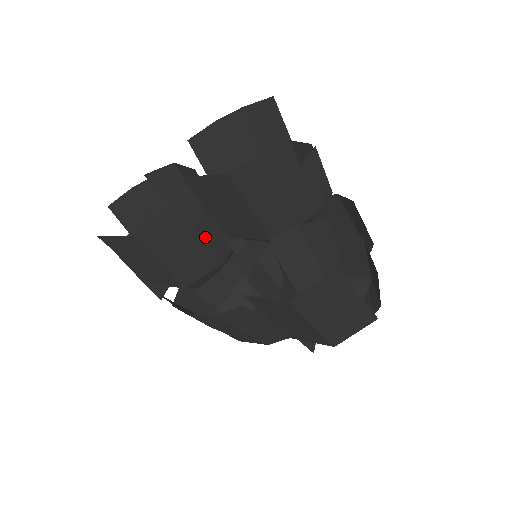
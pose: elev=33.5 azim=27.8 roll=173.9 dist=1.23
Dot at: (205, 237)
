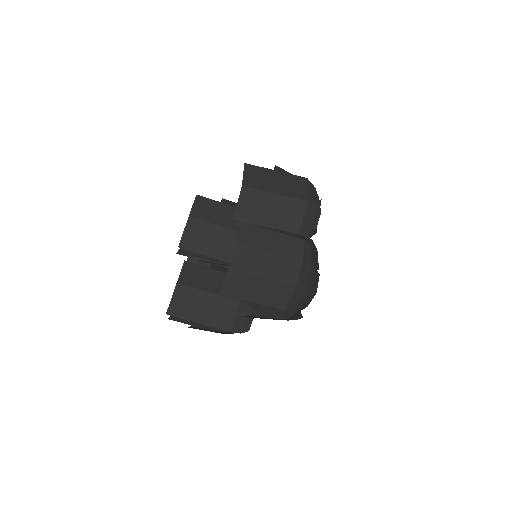
Dot at: (222, 271)
